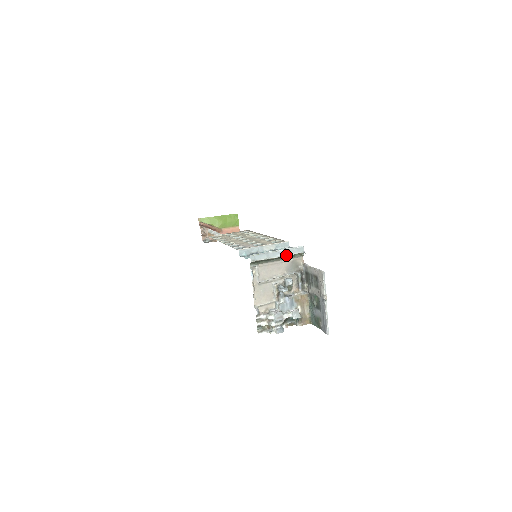
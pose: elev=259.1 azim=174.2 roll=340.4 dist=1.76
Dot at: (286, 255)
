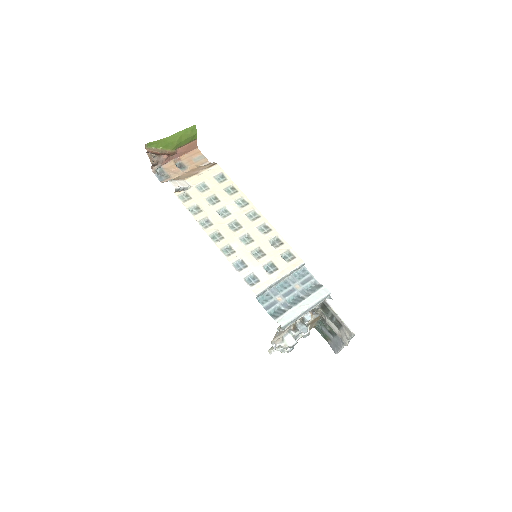
Dot at: occluded
